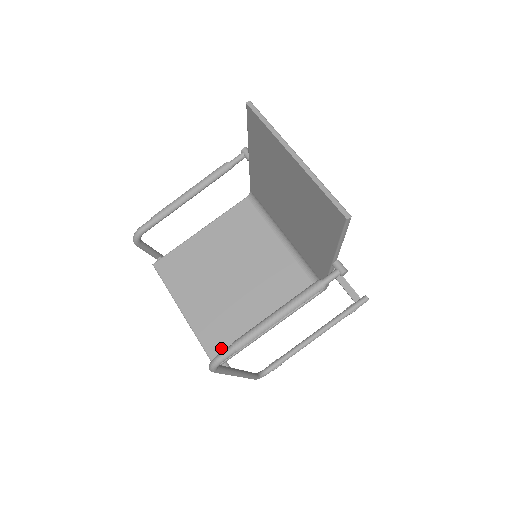
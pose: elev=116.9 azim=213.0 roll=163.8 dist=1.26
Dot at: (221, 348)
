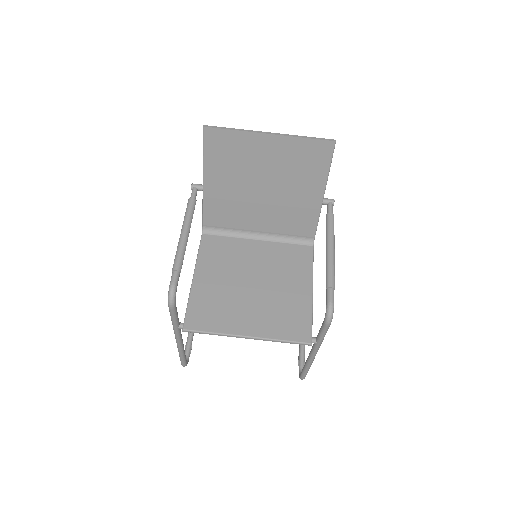
Dot at: (300, 329)
